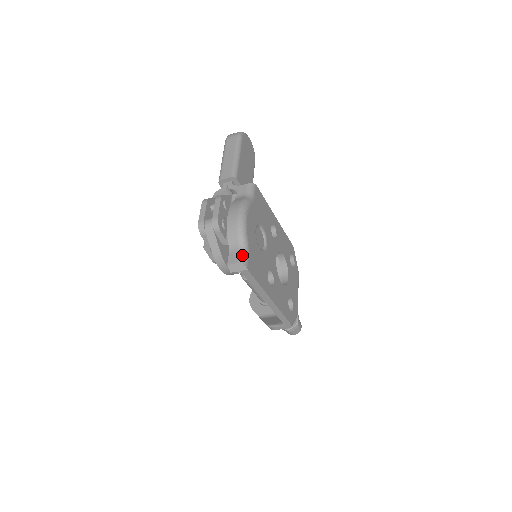
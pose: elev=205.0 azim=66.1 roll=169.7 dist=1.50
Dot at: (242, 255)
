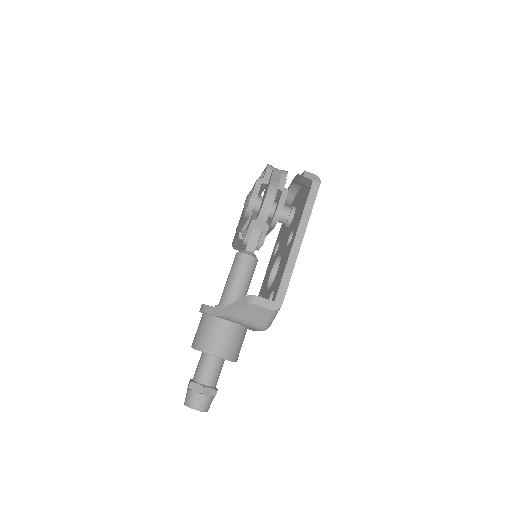
Dot at: occluded
